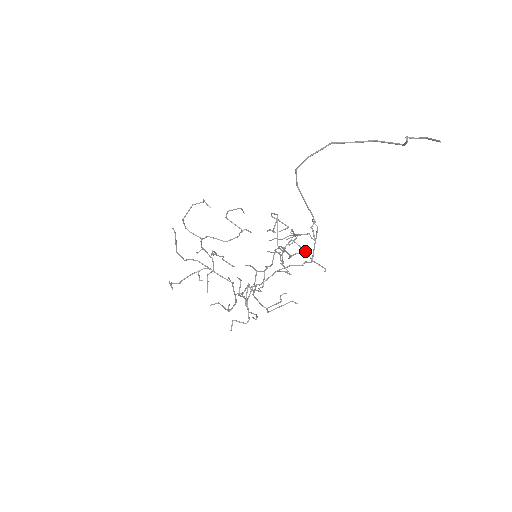
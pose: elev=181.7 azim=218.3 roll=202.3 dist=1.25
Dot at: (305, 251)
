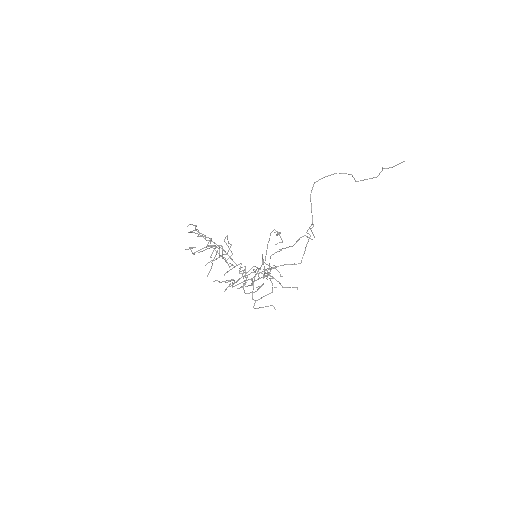
Dot at: (278, 281)
